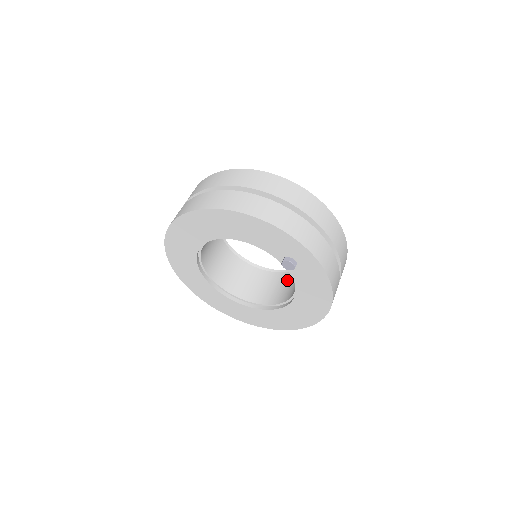
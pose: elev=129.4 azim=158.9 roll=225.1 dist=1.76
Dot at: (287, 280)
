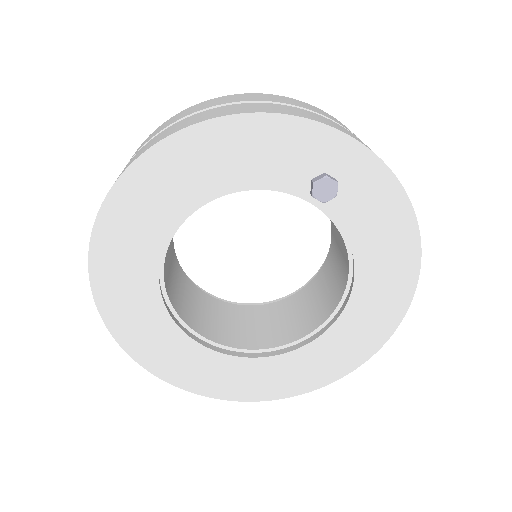
Dot at: (318, 286)
